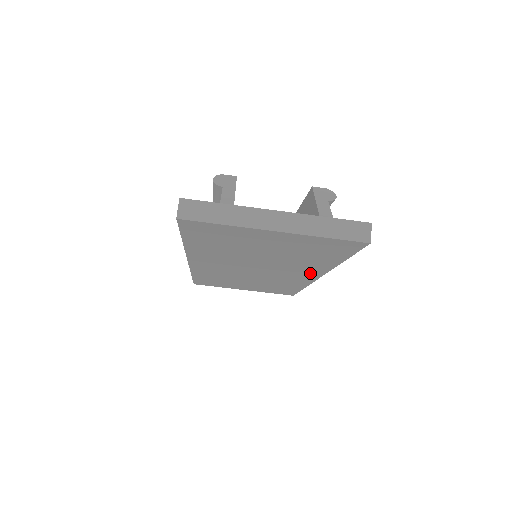
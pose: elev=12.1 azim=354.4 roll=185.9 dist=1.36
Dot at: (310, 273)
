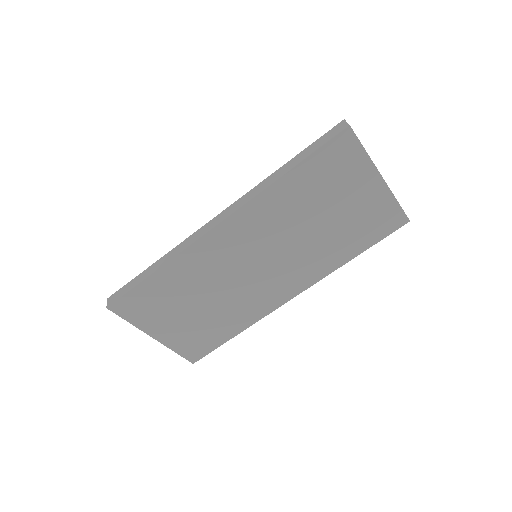
Dot at: (300, 283)
